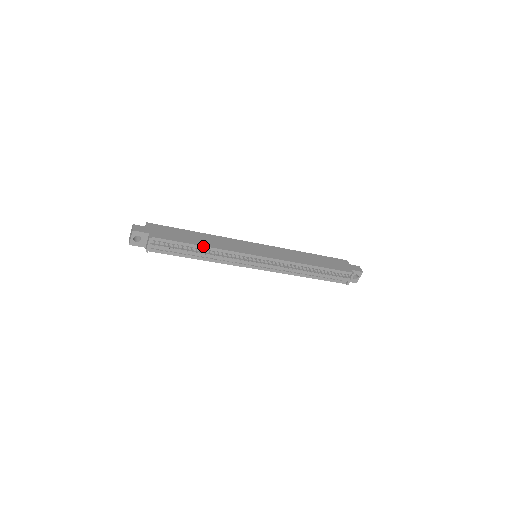
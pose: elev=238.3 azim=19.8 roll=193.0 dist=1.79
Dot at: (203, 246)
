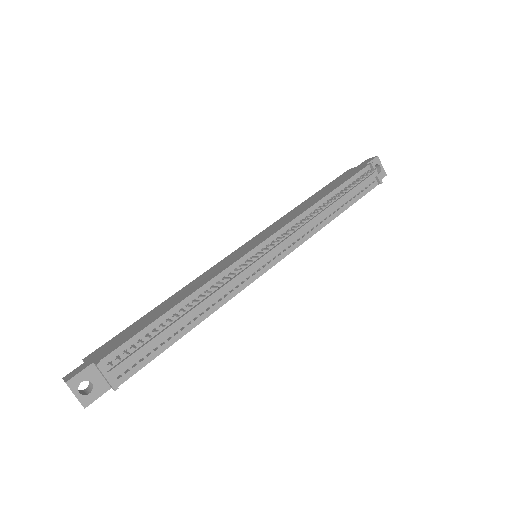
Dot at: (179, 303)
